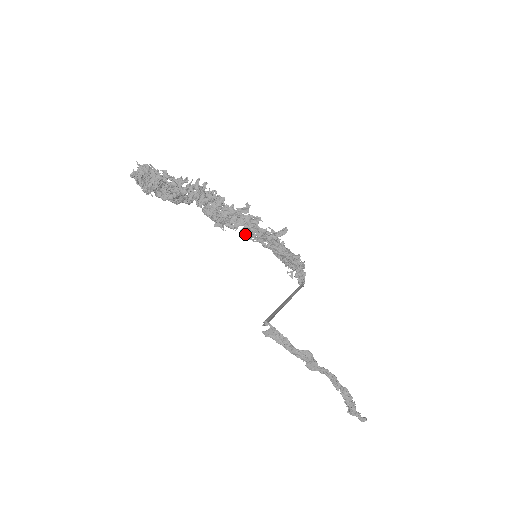
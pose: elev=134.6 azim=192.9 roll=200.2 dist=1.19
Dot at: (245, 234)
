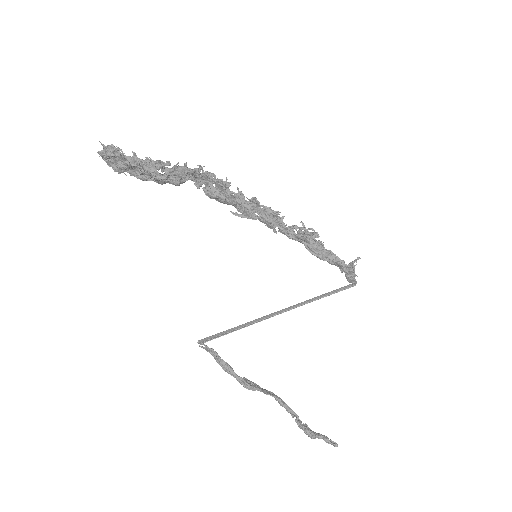
Dot at: (263, 222)
